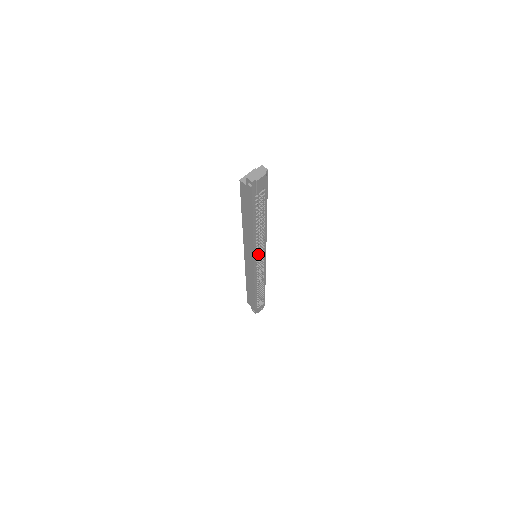
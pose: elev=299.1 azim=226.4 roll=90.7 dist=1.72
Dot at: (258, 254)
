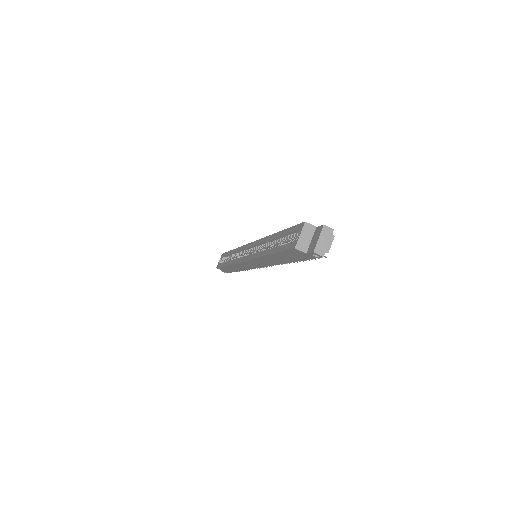
Dot at: occluded
